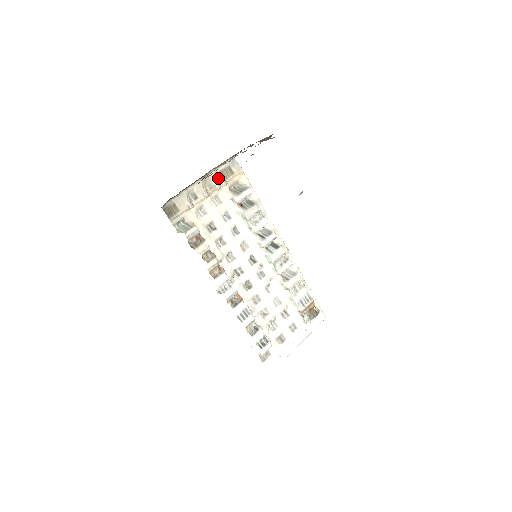
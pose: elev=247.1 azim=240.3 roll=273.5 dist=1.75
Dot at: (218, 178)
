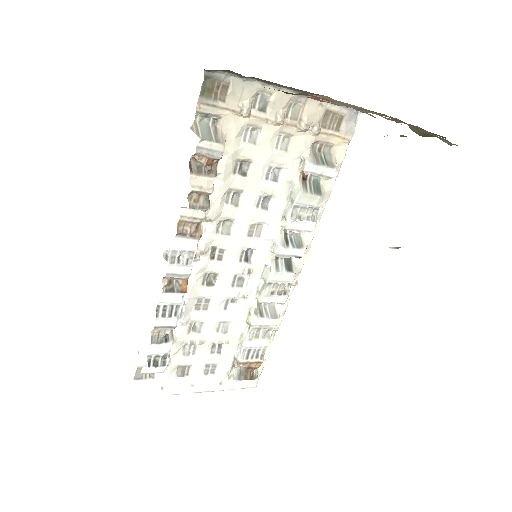
Dot at: (315, 115)
